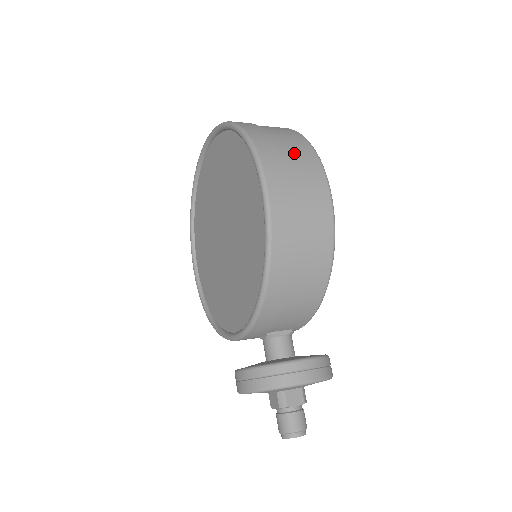
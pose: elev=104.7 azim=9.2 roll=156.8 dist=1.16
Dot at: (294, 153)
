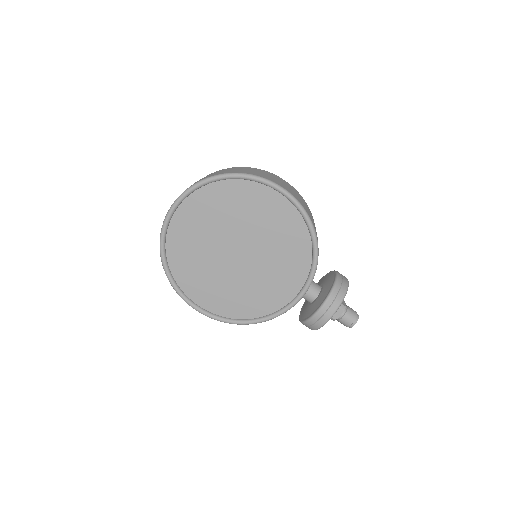
Dot at: (260, 172)
